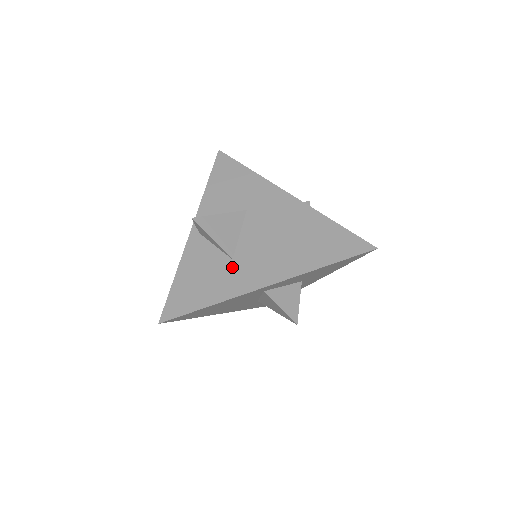
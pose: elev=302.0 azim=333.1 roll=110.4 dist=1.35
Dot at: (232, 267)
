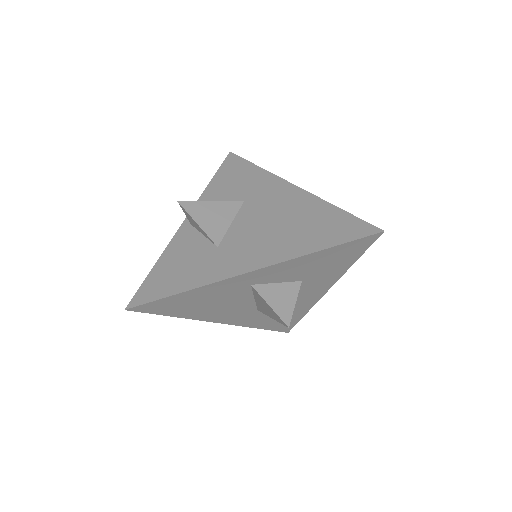
Dot at: (215, 254)
